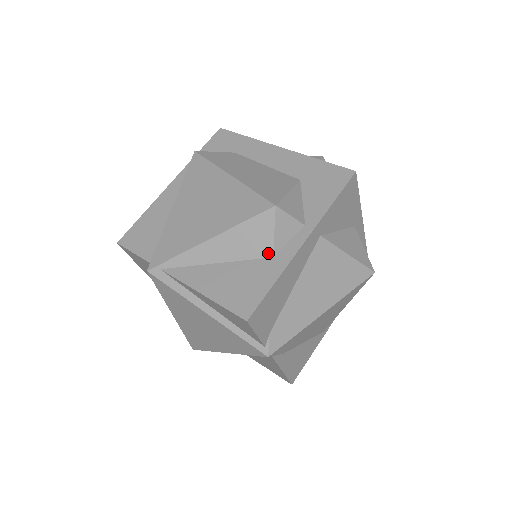
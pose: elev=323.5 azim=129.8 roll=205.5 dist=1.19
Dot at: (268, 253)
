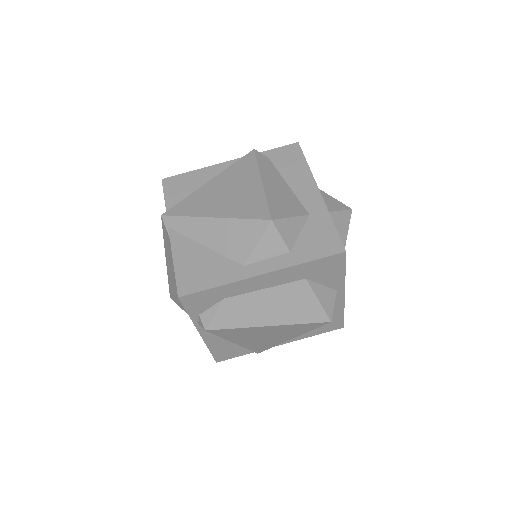
Dot at: occluded
